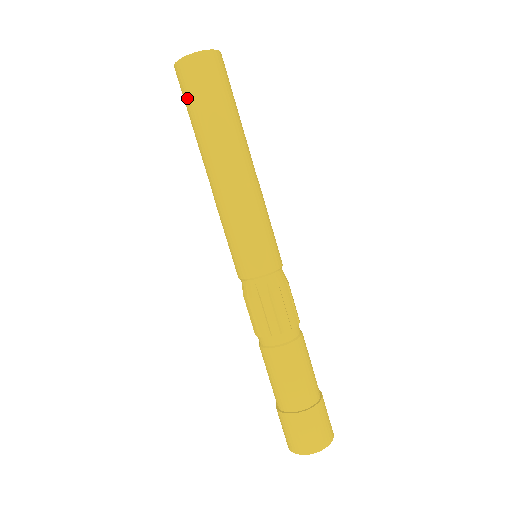
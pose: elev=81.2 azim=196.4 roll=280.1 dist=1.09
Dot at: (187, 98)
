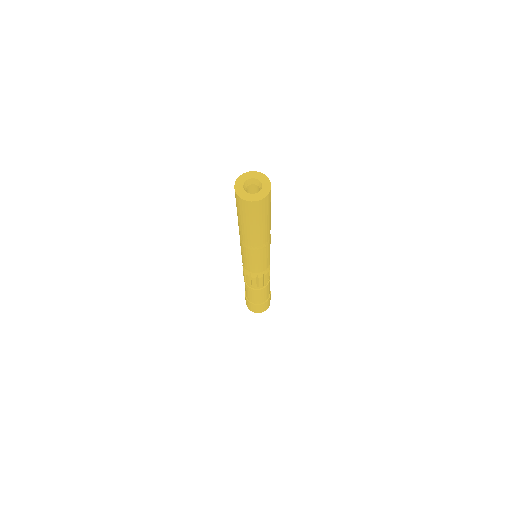
Dot at: (253, 216)
